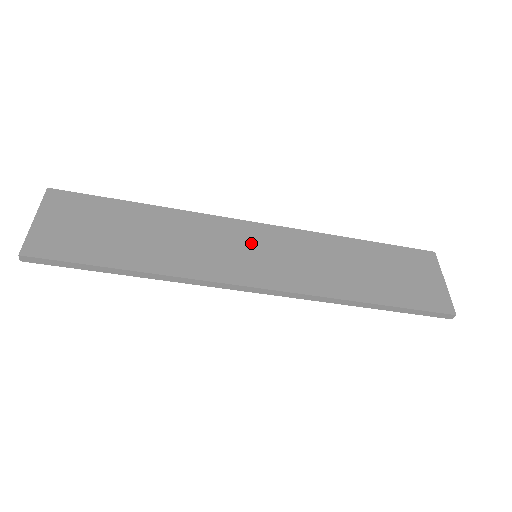
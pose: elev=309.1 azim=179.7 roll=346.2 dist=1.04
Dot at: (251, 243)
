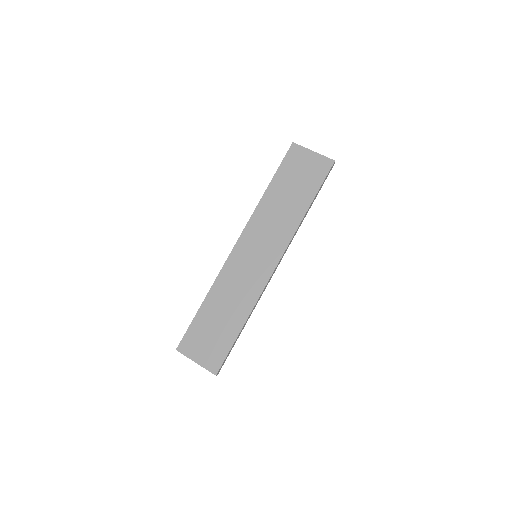
Dot at: (248, 256)
